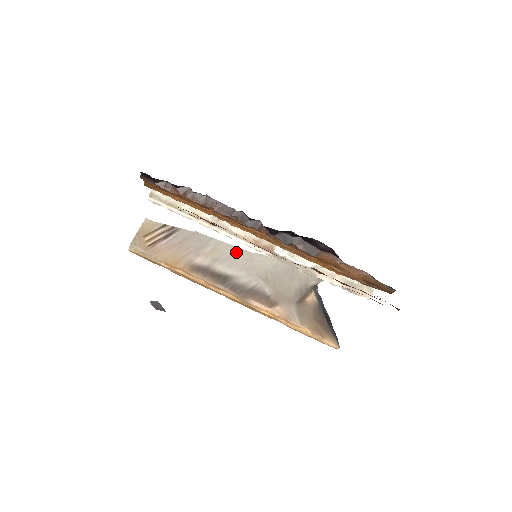
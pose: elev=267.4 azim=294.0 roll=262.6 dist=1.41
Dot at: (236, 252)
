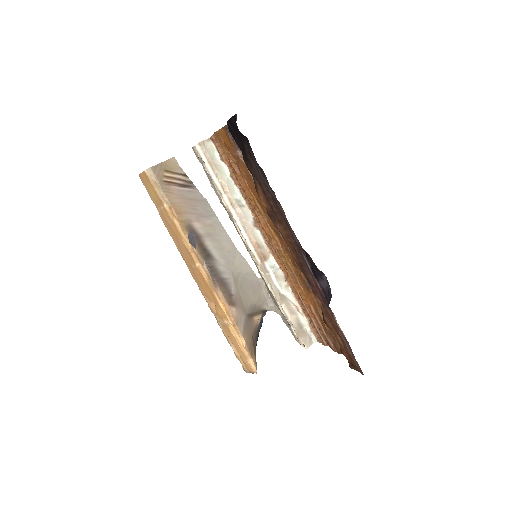
Dot at: (227, 241)
